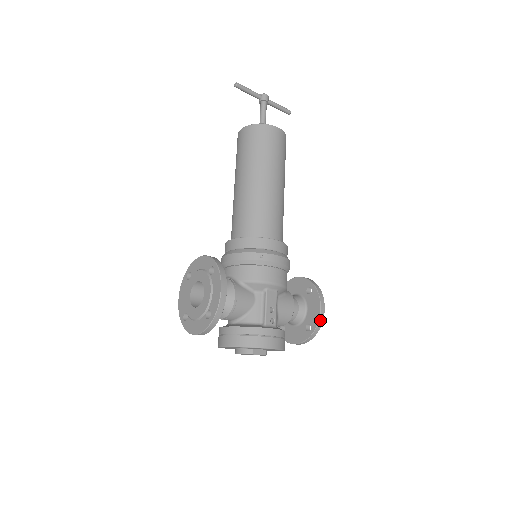
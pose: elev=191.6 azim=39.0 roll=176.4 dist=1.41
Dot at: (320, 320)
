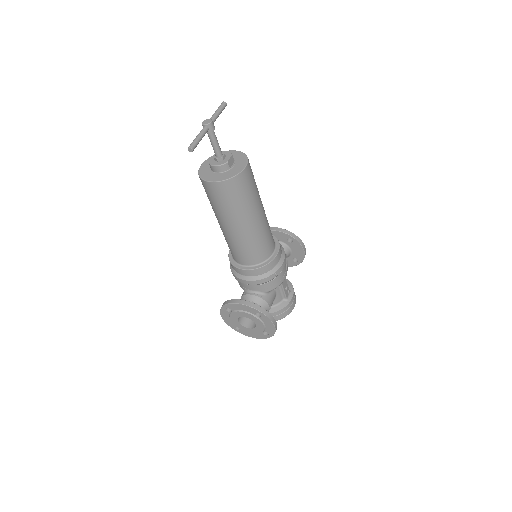
Dot at: occluded
